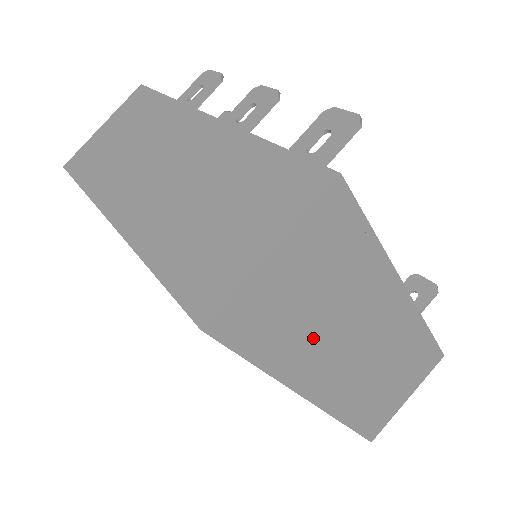
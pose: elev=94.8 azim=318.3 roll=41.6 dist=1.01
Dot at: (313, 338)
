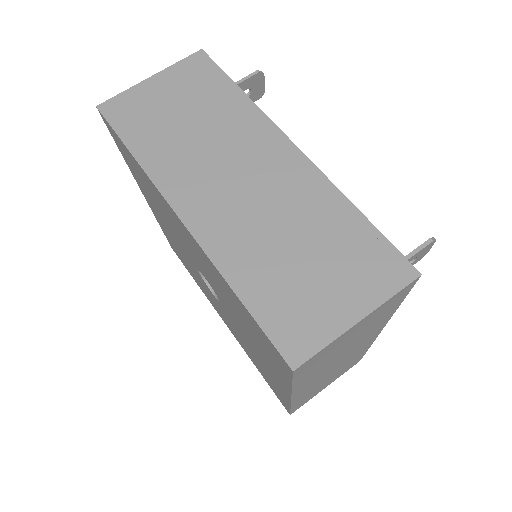
Dot at: (181, 147)
